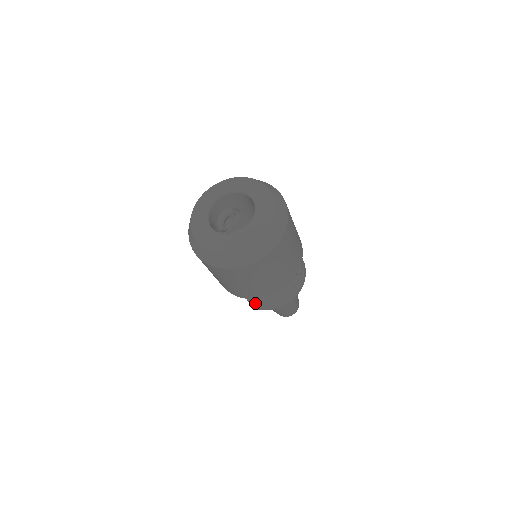
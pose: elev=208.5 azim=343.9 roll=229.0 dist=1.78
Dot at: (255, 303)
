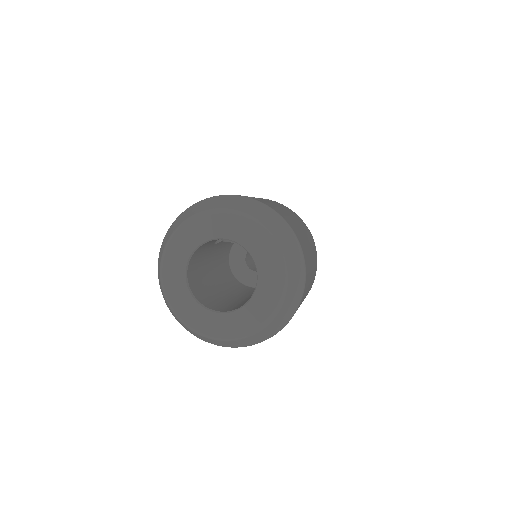
Dot at: occluded
